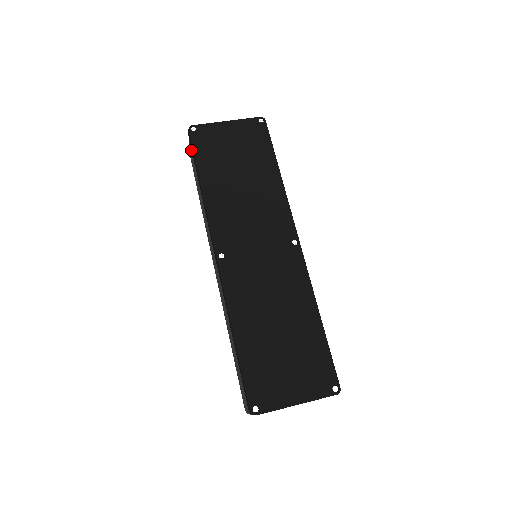
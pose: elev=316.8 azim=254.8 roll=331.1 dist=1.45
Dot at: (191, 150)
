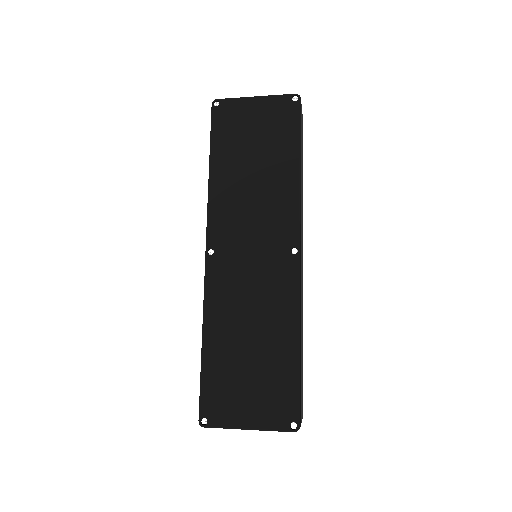
Dot at: occluded
